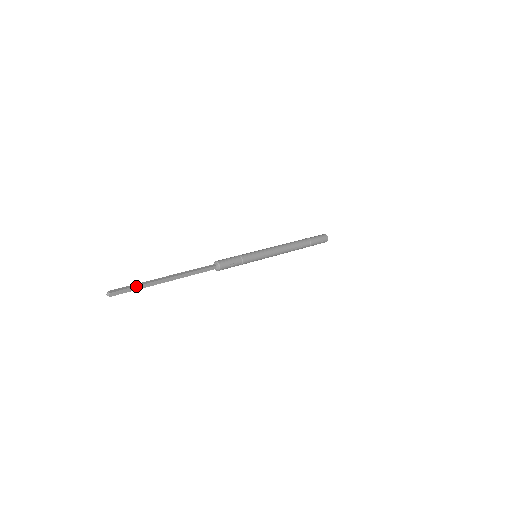
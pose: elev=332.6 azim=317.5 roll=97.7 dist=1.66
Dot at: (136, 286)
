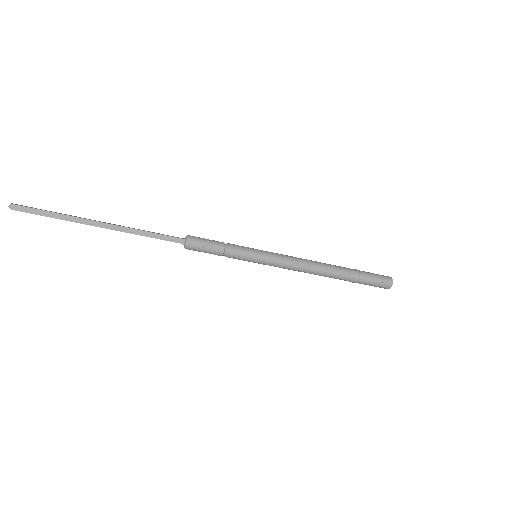
Dot at: (52, 212)
